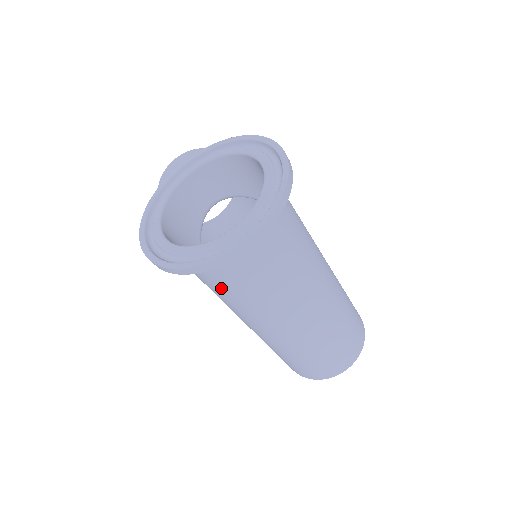
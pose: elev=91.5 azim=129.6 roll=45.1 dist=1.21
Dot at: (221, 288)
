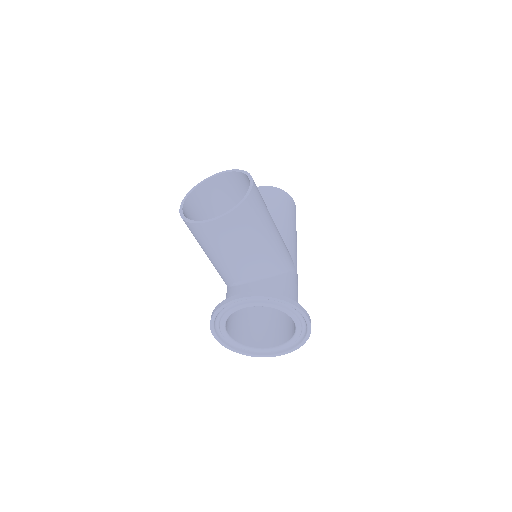
Dot at: (245, 316)
